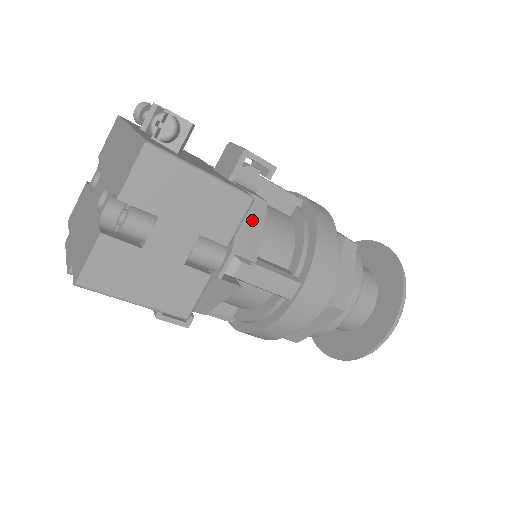
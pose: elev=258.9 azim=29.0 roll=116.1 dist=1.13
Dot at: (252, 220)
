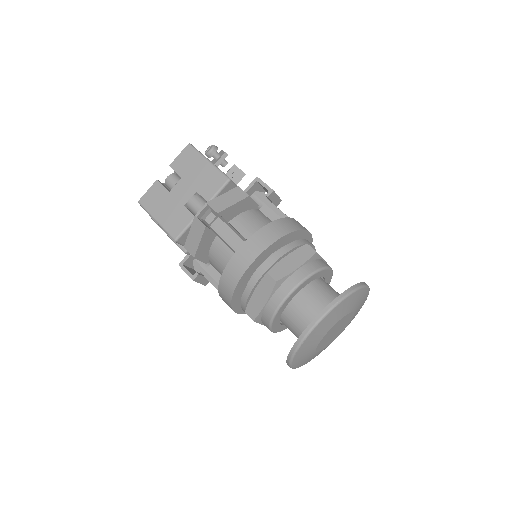
Dot at: (231, 198)
